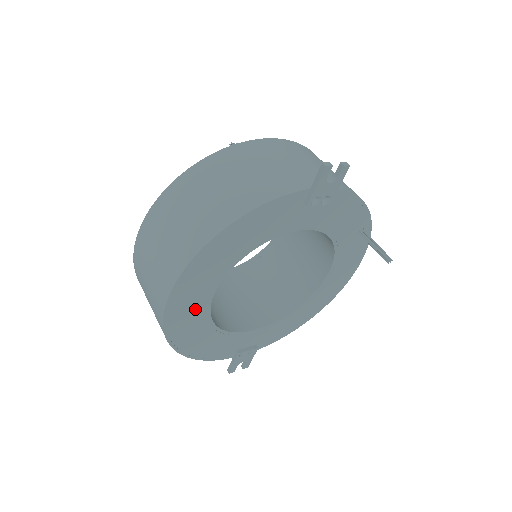
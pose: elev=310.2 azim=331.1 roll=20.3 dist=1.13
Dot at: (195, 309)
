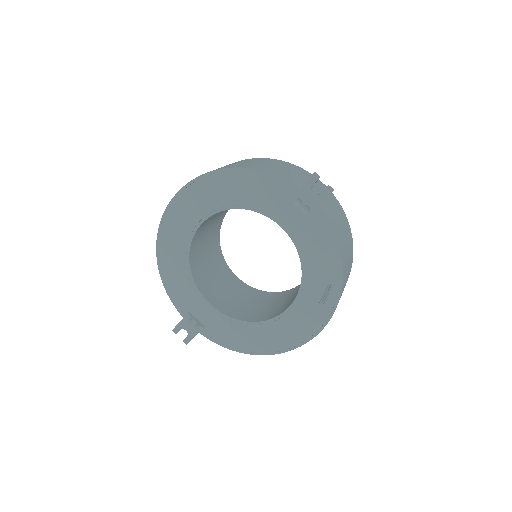
Dot at: (185, 225)
